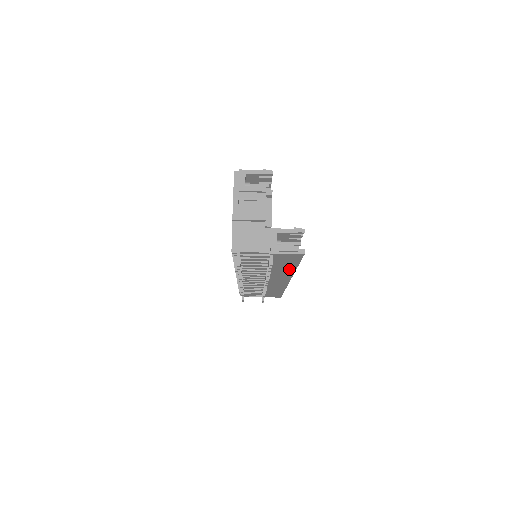
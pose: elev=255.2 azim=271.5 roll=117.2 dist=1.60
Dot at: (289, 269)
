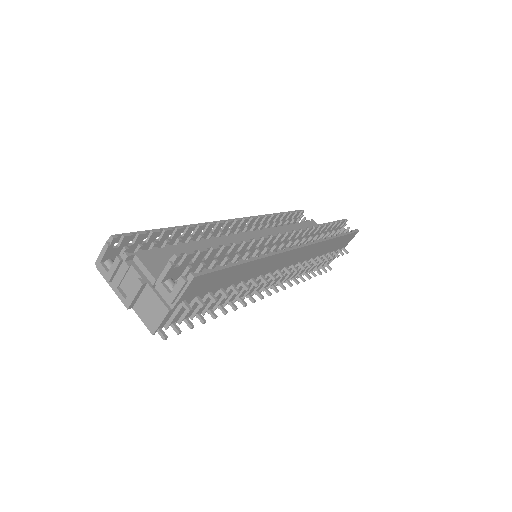
Dot at: (248, 267)
